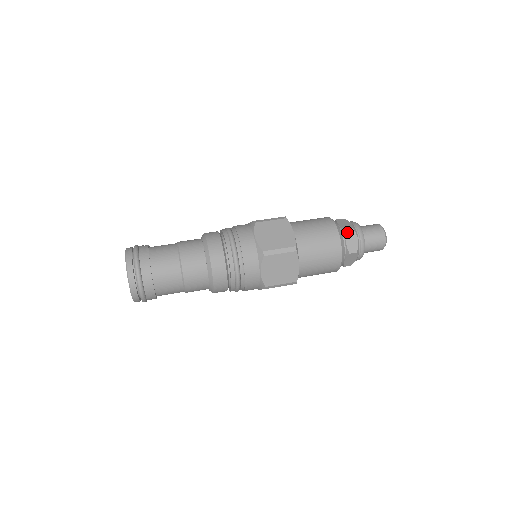
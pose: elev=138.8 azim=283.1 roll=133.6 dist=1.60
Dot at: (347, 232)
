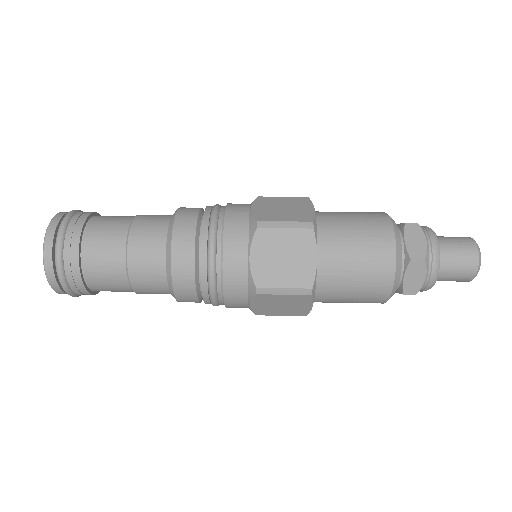
Dot at: (407, 228)
